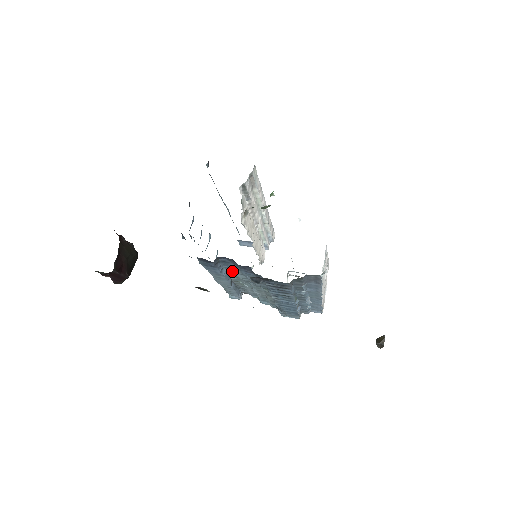
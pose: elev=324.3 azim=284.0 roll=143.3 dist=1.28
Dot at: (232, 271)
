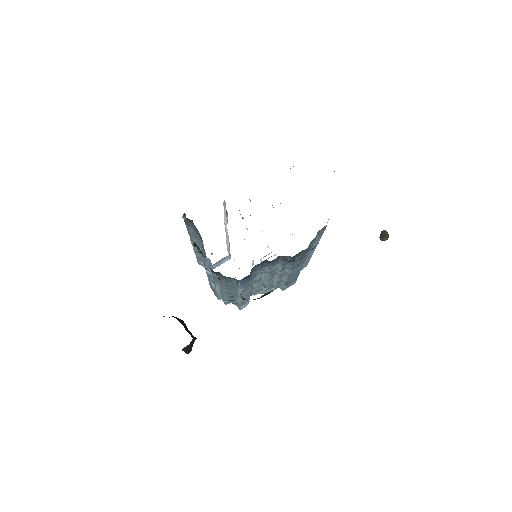
Dot at: (253, 277)
